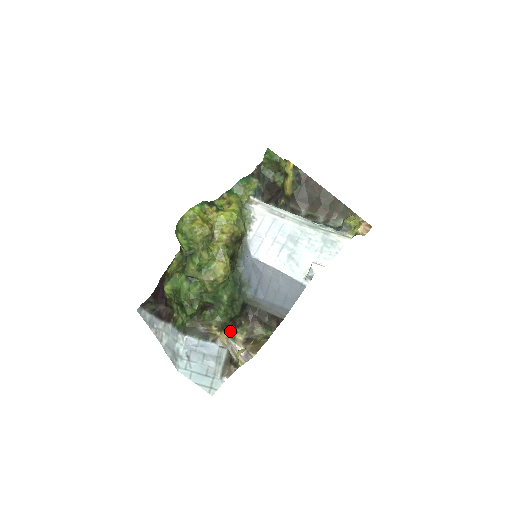
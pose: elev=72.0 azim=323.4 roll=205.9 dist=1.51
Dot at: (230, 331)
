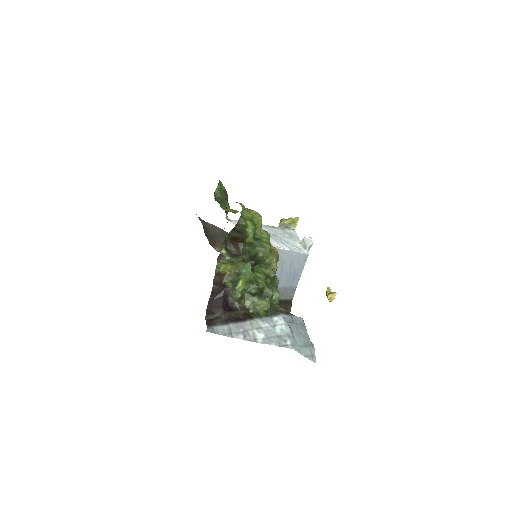
Dot at: occluded
